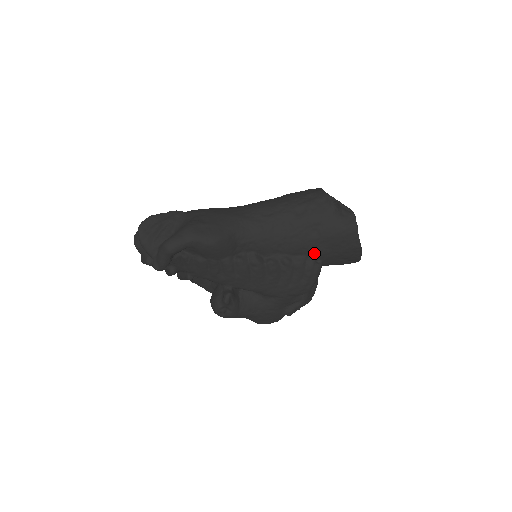
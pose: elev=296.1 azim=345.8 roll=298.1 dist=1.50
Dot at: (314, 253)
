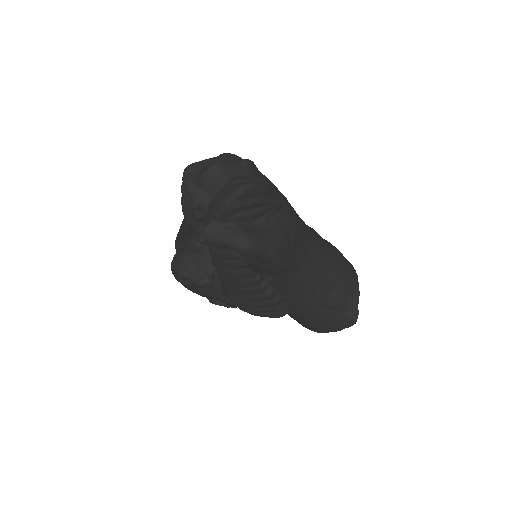
Dot at: (296, 311)
